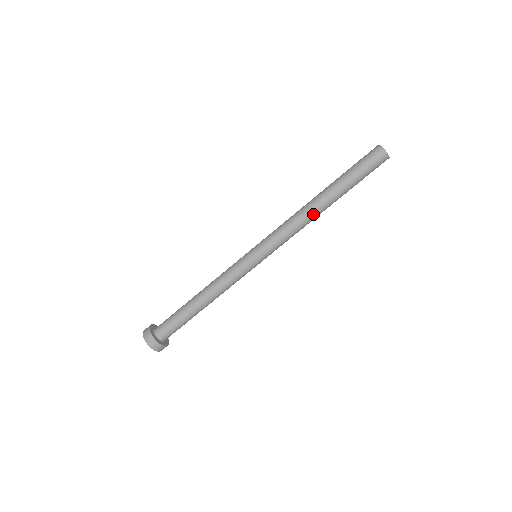
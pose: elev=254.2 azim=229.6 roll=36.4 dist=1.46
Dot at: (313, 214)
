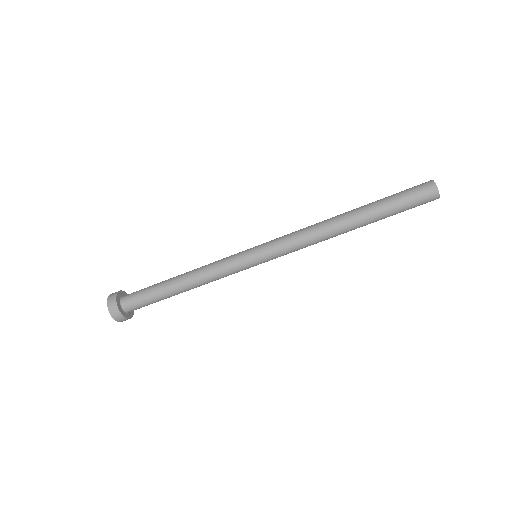
Dot at: (332, 228)
